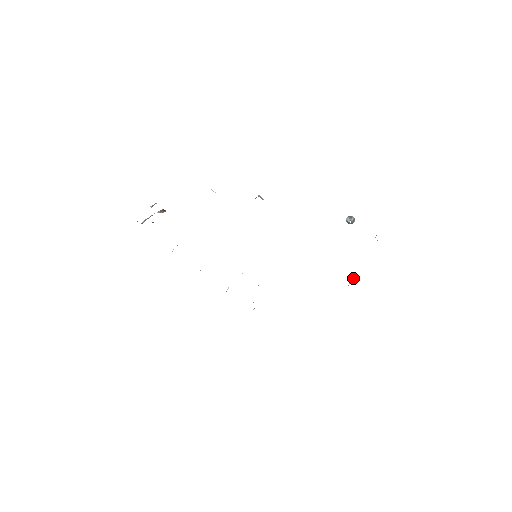
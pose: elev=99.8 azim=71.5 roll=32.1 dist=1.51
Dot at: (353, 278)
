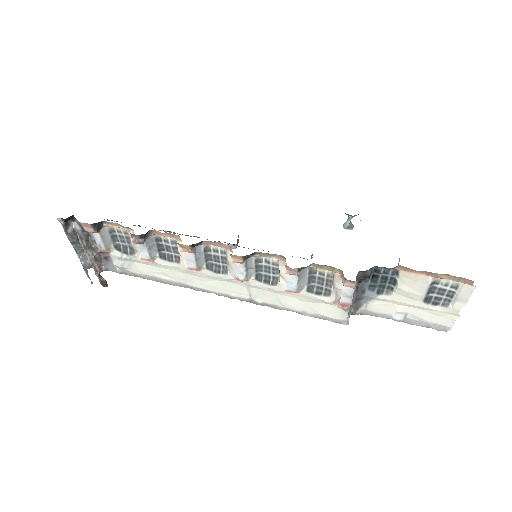
Dot at: occluded
